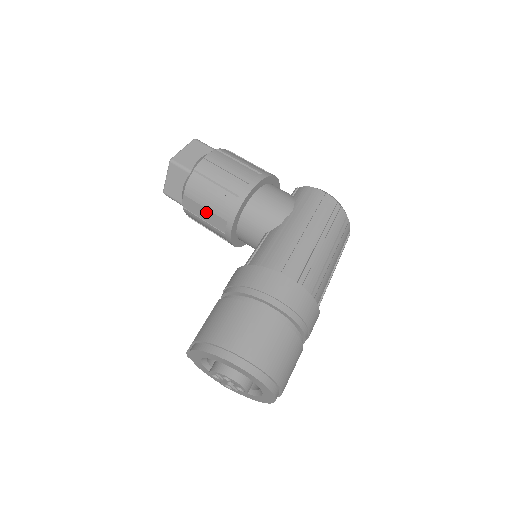
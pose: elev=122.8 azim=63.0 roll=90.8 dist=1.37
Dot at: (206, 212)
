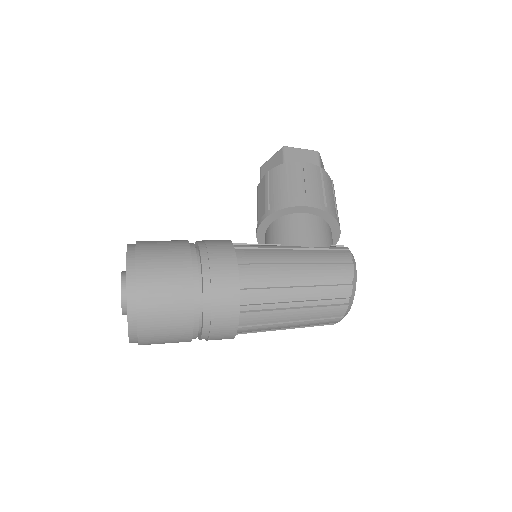
Dot at: (263, 197)
